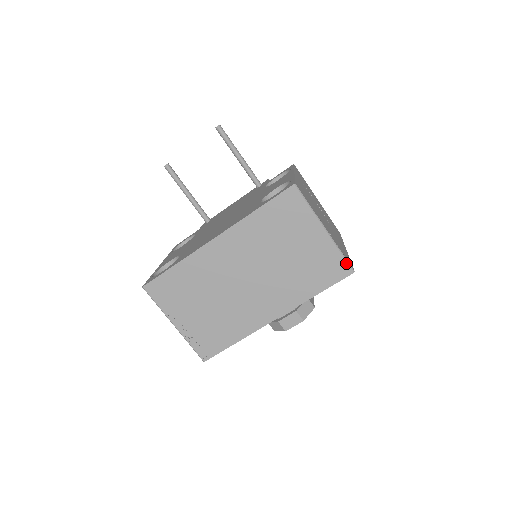
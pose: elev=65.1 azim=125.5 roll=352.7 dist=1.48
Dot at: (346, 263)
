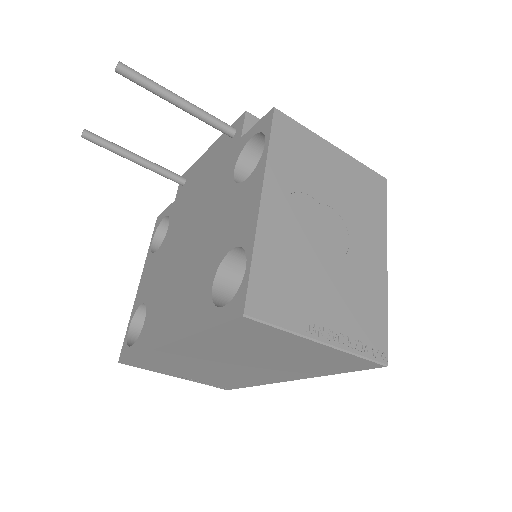
Dot at: (370, 362)
